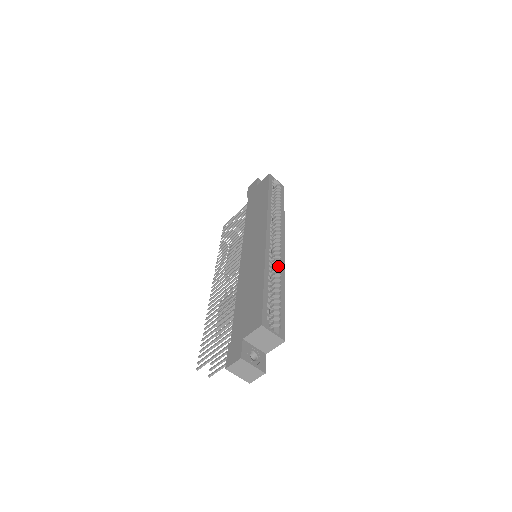
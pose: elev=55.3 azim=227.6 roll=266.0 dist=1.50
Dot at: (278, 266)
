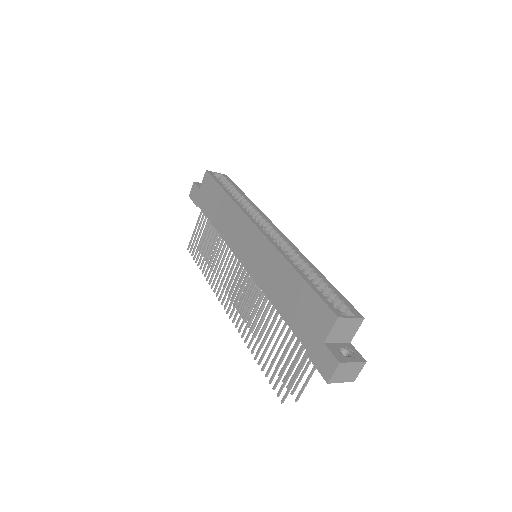
Dot at: (292, 252)
